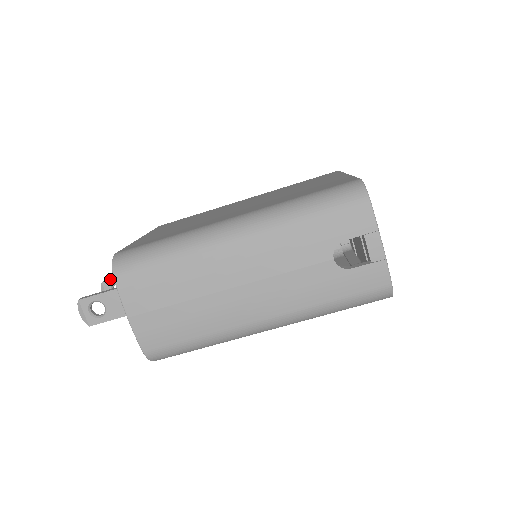
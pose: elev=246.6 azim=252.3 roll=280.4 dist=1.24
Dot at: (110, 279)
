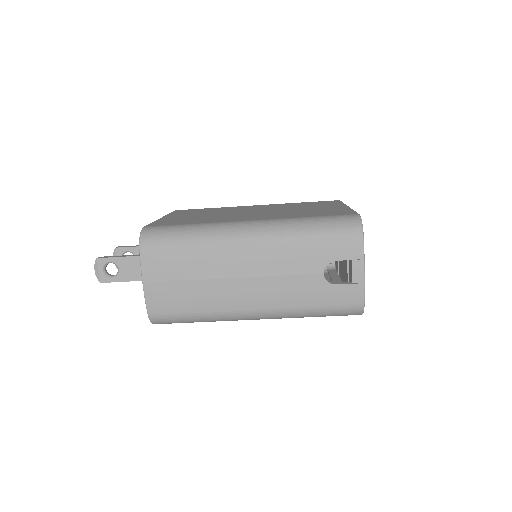
Dot at: (123, 246)
